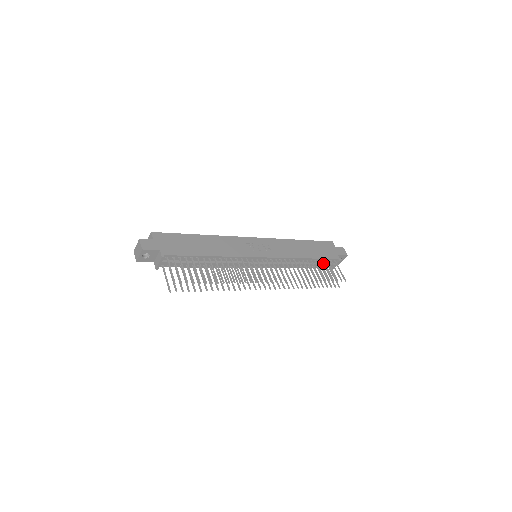
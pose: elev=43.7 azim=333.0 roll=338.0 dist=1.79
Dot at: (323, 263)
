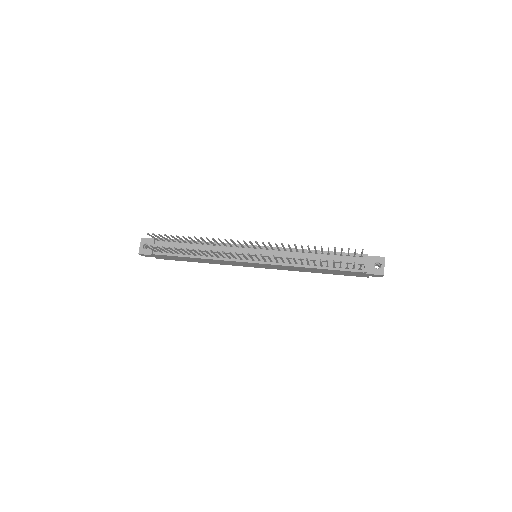
Dot at: (344, 260)
